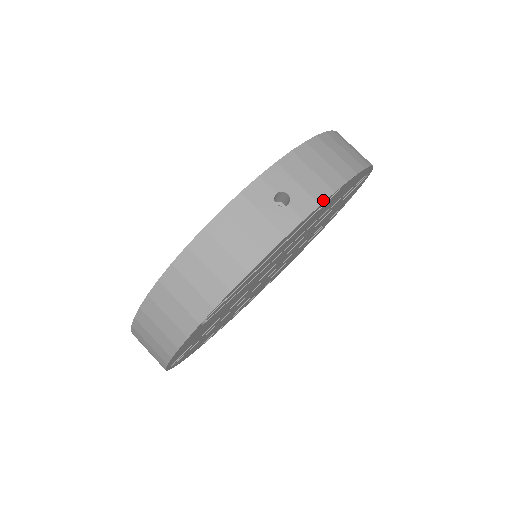
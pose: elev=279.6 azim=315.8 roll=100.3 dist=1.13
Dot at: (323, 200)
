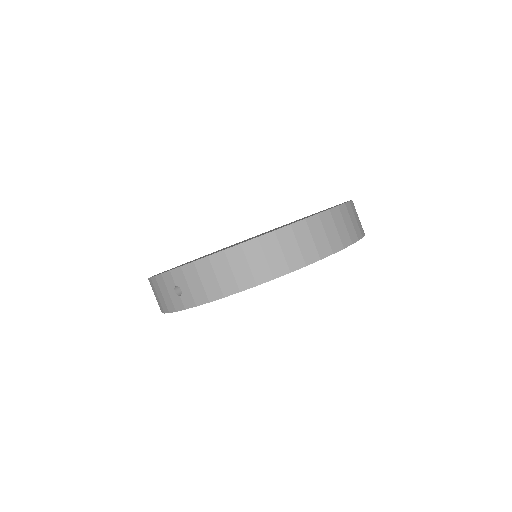
Dot at: (199, 304)
